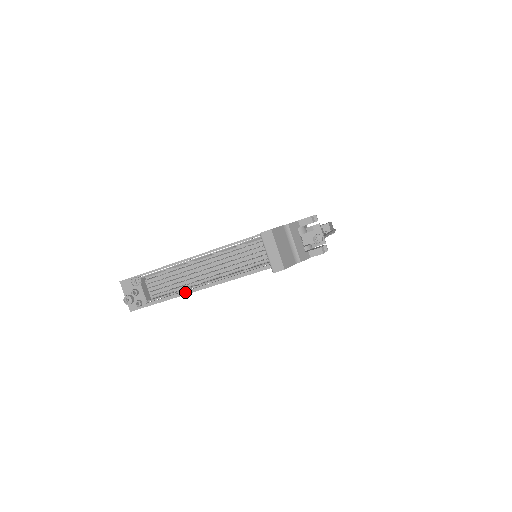
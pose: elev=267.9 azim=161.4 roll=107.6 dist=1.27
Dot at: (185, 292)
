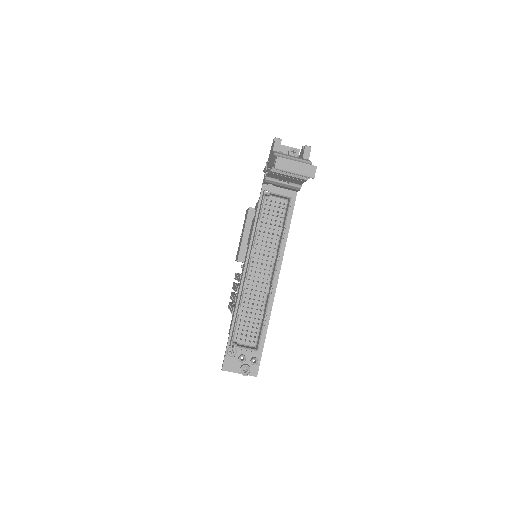
Dot at: (270, 304)
